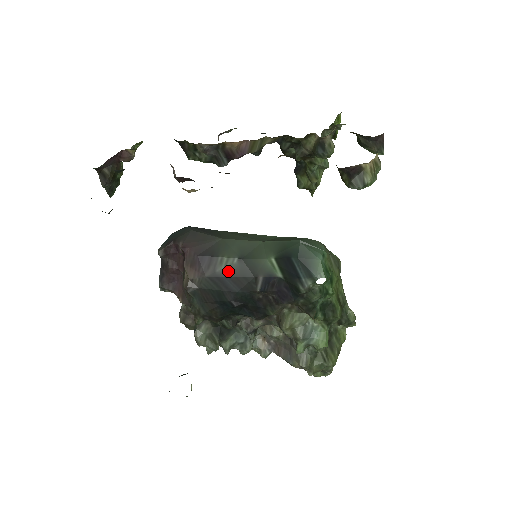
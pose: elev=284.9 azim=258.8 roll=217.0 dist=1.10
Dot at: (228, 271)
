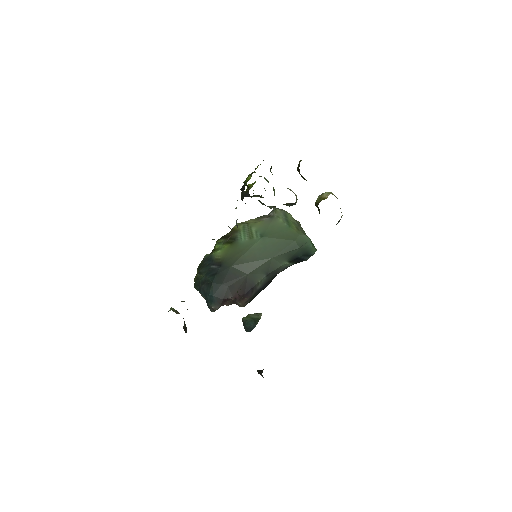
Dot at: (263, 284)
